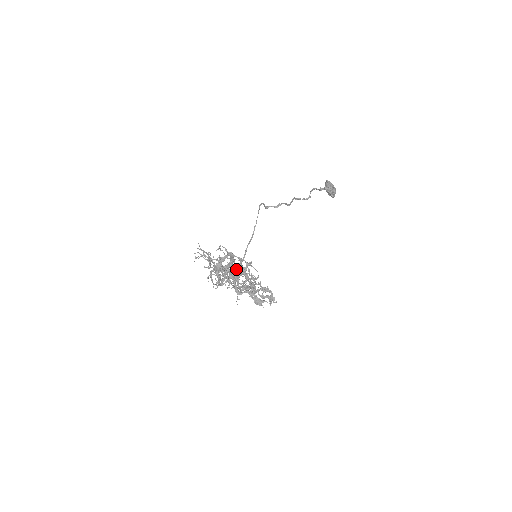
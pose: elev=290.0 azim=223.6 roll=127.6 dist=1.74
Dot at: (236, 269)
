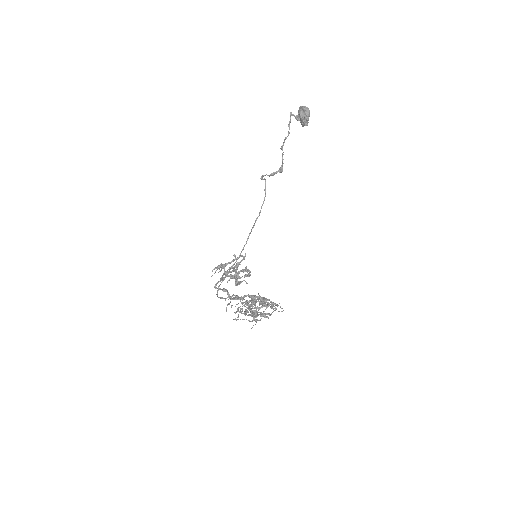
Dot at: (232, 267)
